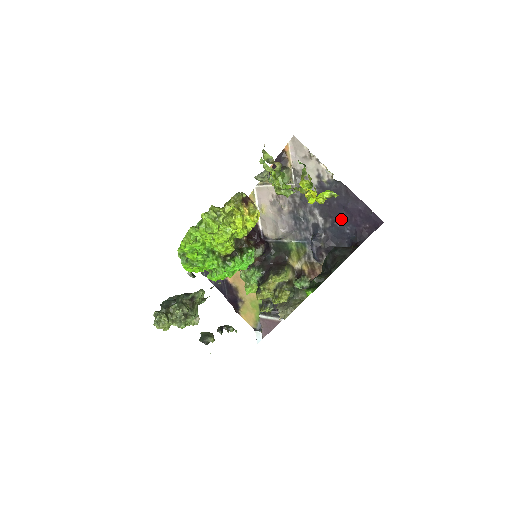
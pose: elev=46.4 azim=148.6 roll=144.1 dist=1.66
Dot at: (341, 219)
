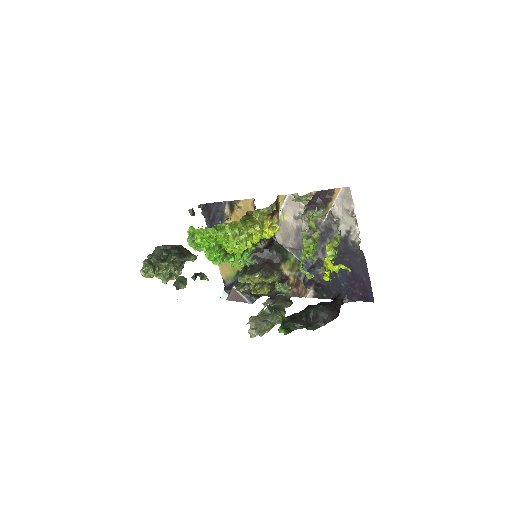
Dot at: (344, 274)
